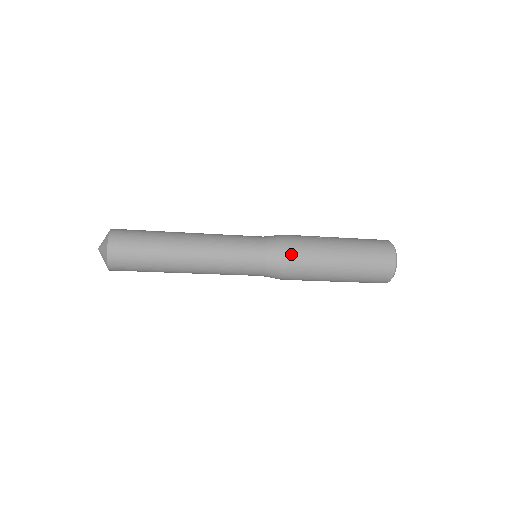
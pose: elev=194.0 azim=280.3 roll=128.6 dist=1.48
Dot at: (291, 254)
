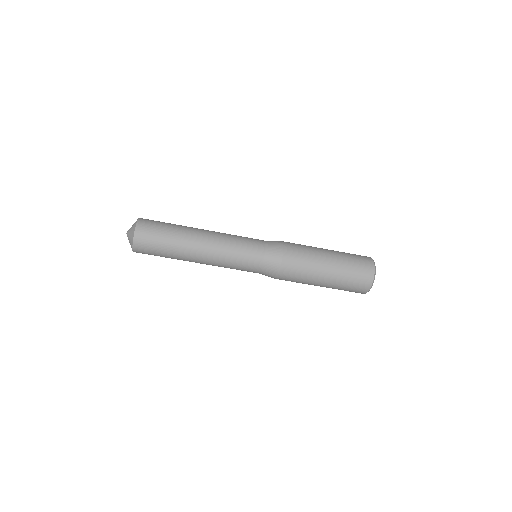
Dot at: occluded
